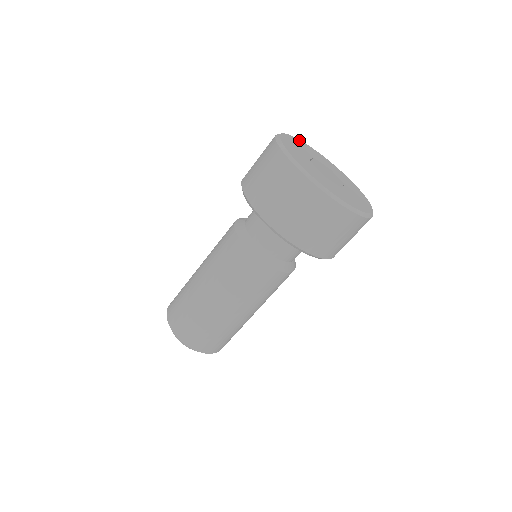
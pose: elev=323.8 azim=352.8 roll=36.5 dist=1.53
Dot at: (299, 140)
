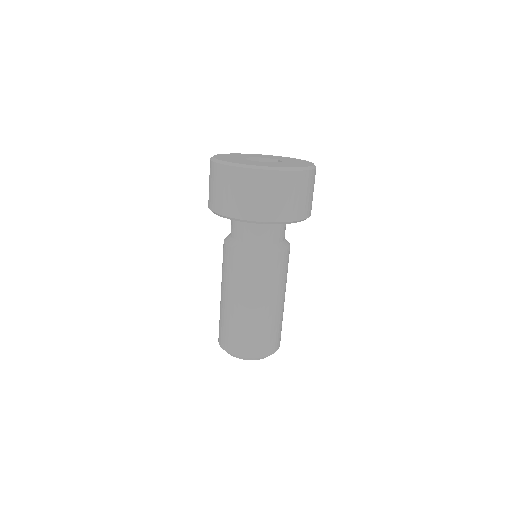
Dot at: (221, 154)
